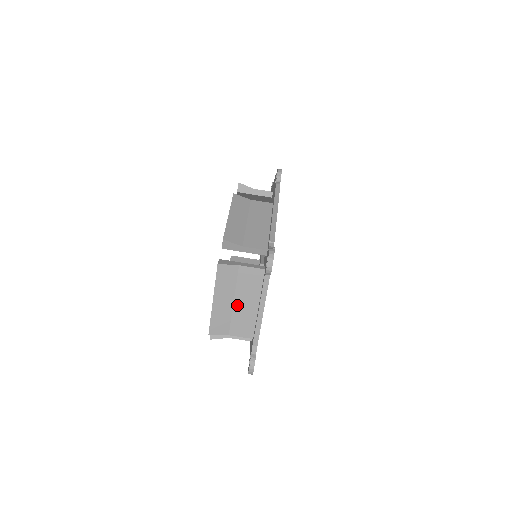
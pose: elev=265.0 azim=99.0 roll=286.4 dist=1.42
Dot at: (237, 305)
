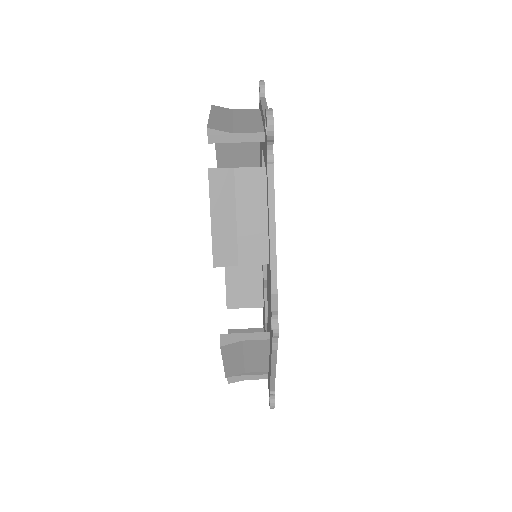
Dot at: (237, 121)
